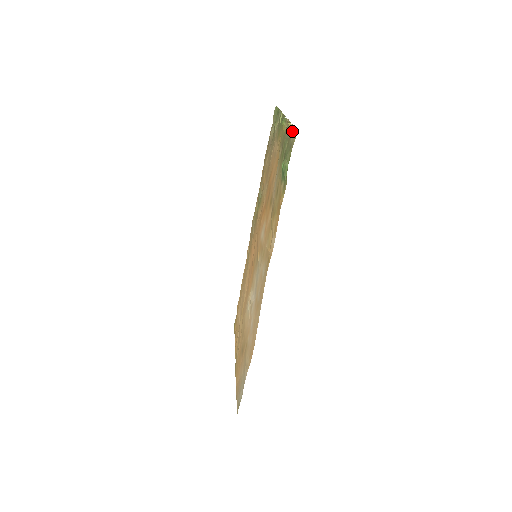
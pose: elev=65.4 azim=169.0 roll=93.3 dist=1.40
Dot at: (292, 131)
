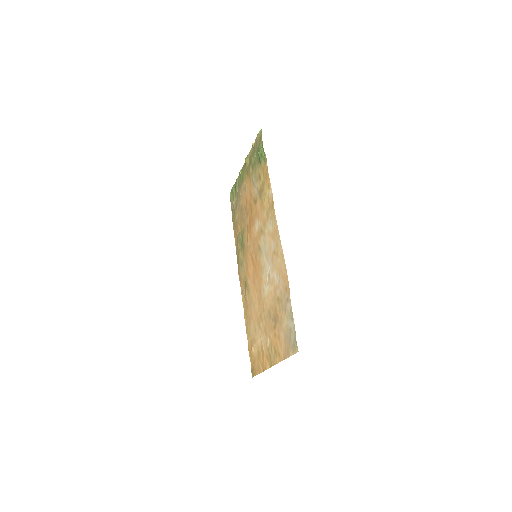
Dot at: (257, 138)
